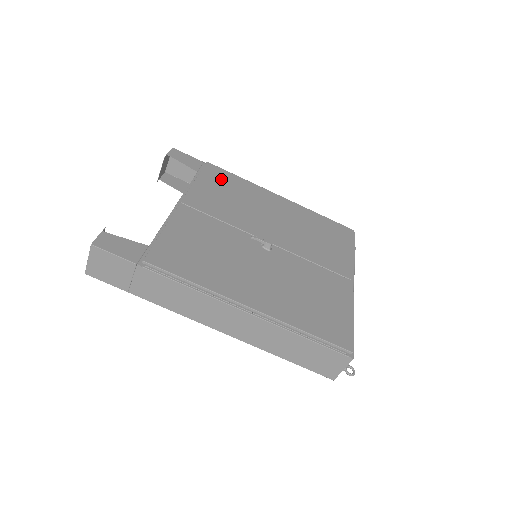
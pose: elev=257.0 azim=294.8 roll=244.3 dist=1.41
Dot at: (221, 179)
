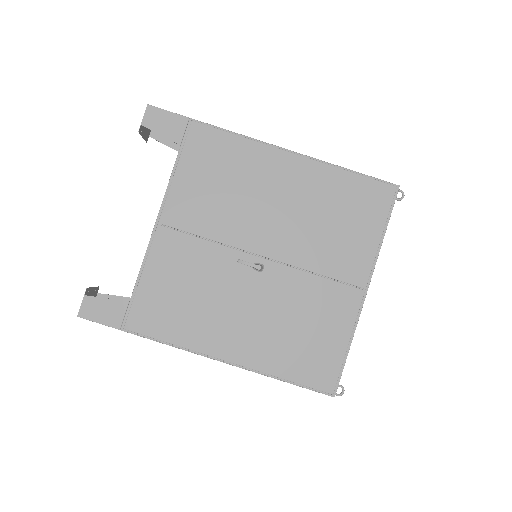
Dot at: (209, 153)
